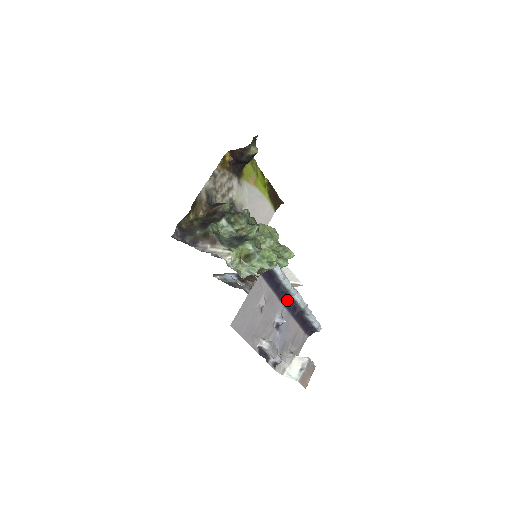
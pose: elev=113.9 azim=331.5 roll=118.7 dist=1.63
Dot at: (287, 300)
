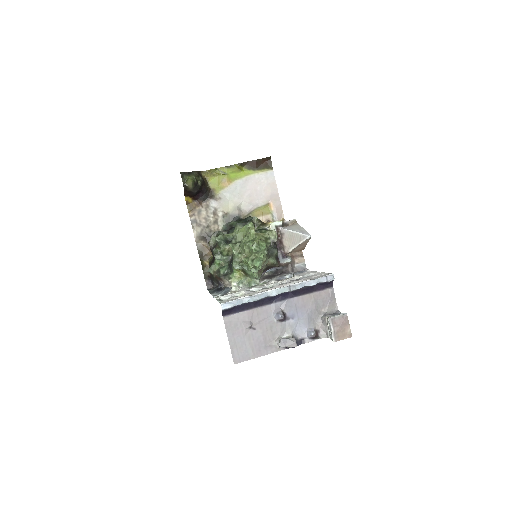
Dot at: (270, 299)
